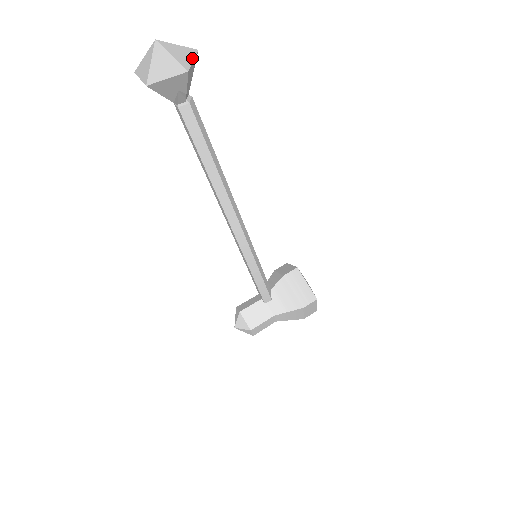
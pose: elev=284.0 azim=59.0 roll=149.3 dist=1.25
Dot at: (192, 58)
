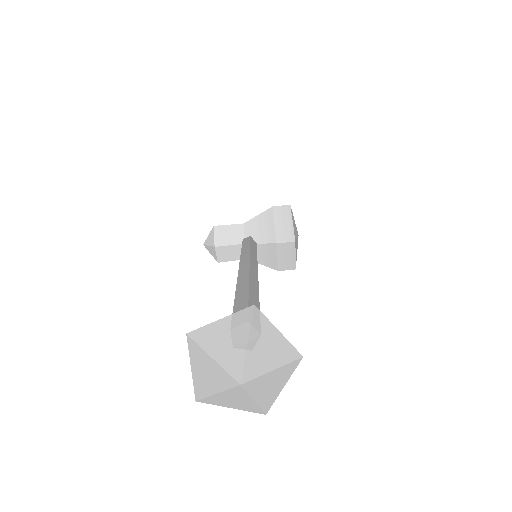
Dot at: (284, 383)
